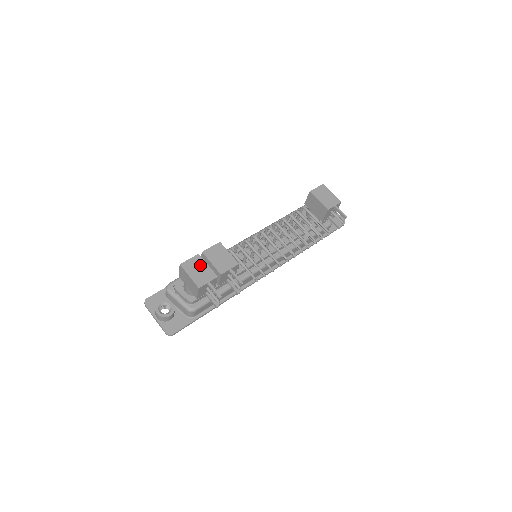
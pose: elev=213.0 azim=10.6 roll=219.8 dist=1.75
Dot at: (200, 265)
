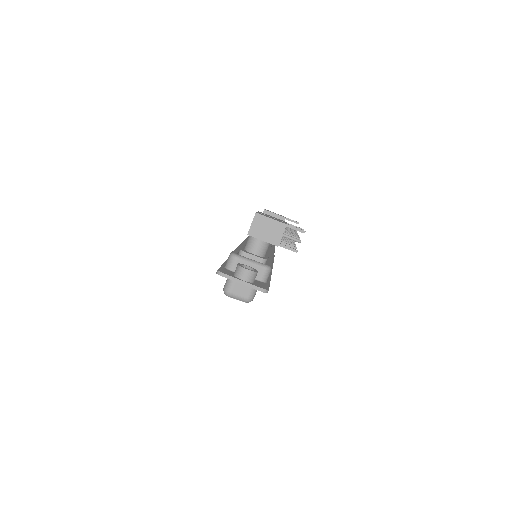
Dot at: (268, 216)
